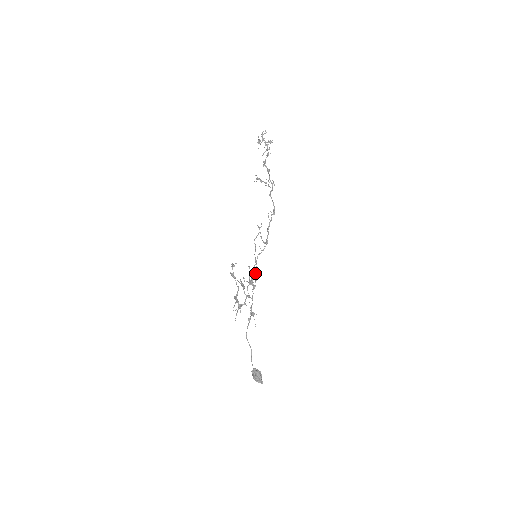
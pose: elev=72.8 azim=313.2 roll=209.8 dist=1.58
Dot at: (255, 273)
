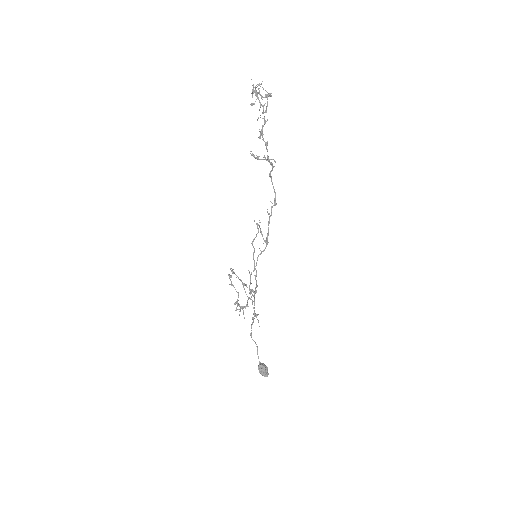
Dot at: occluded
